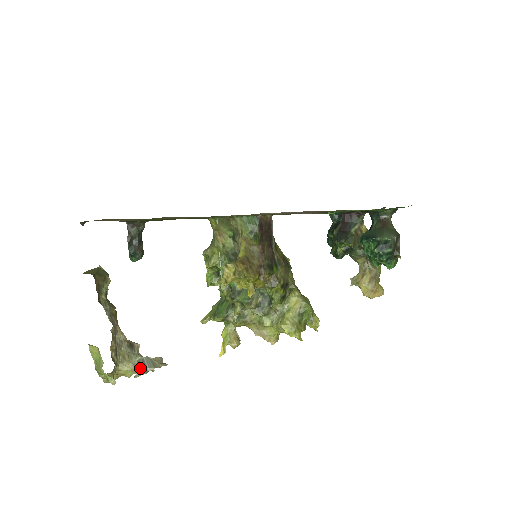
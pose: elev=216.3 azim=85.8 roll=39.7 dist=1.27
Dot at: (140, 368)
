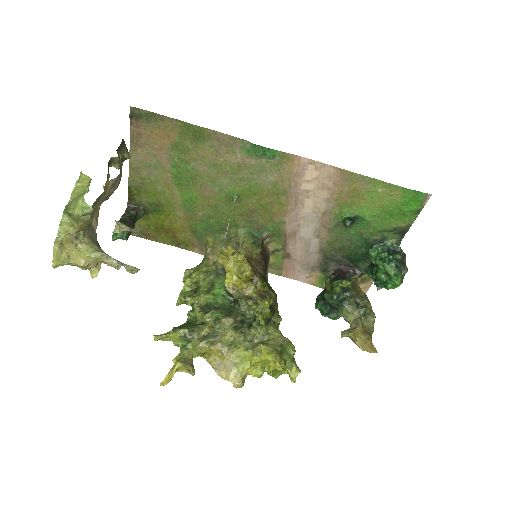
Dot at: (123, 224)
